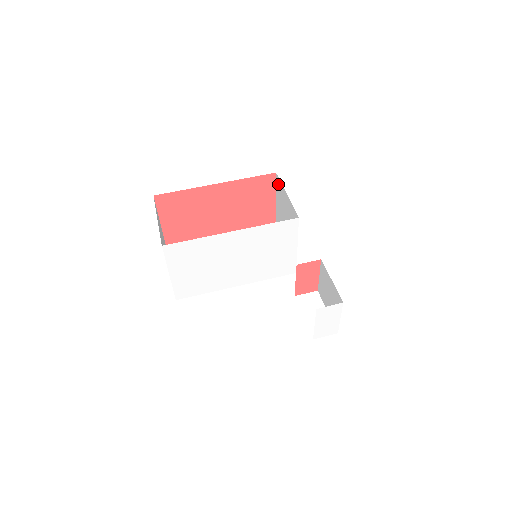
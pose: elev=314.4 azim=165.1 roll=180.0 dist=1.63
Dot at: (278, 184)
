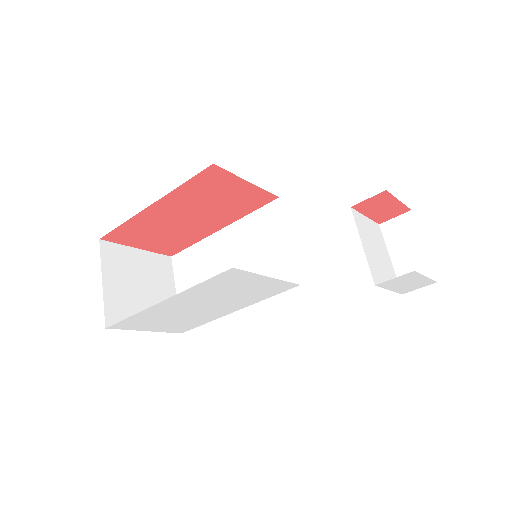
Dot at: occluded
